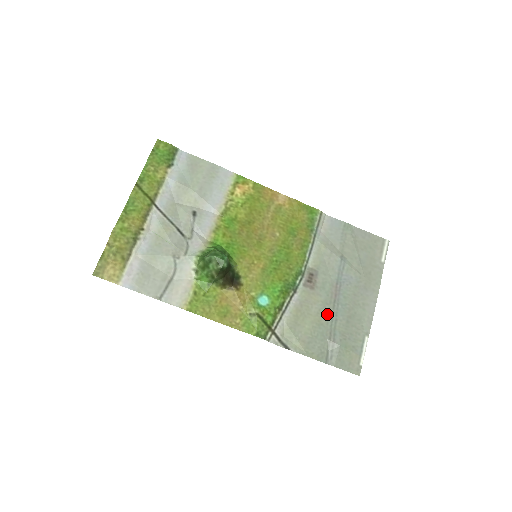
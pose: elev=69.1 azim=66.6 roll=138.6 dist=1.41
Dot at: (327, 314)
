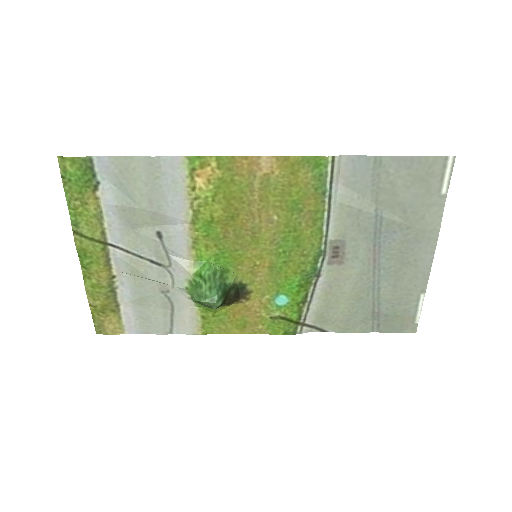
Dot at: (366, 285)
